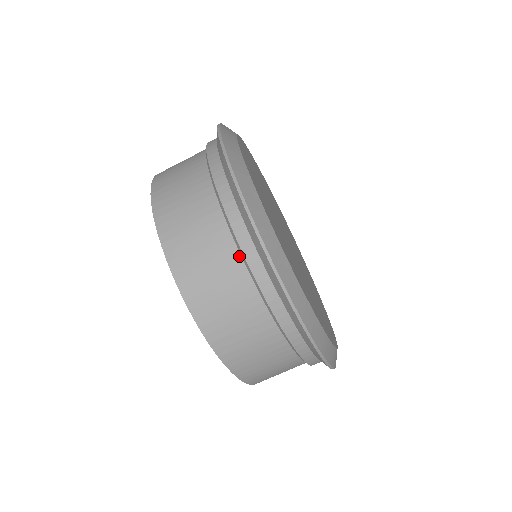
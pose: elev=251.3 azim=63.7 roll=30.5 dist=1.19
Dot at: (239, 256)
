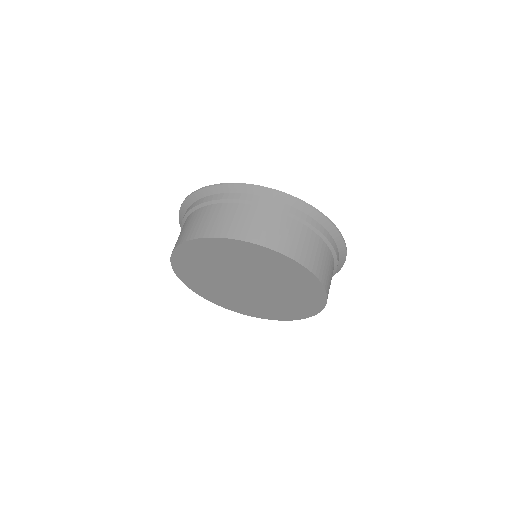
Dot at: occluded
